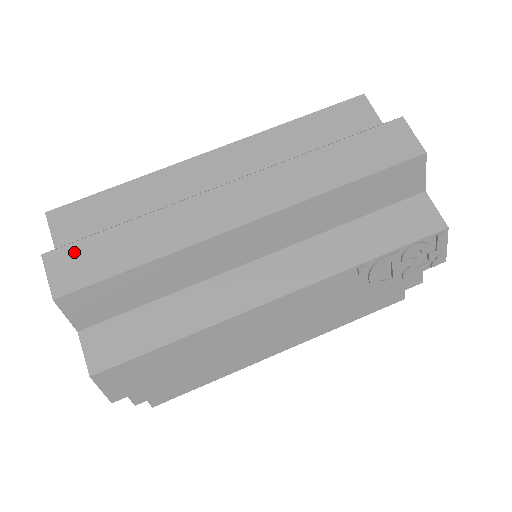
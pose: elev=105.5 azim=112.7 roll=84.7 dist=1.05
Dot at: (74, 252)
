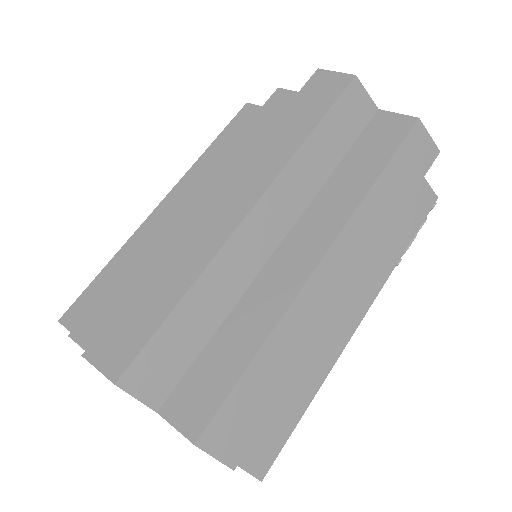
Dot at: (225, 419)
